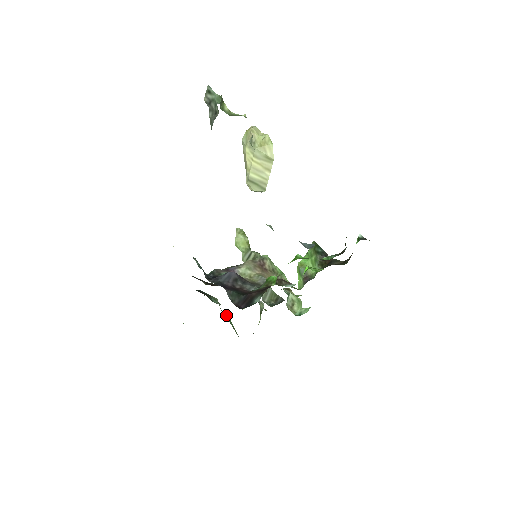
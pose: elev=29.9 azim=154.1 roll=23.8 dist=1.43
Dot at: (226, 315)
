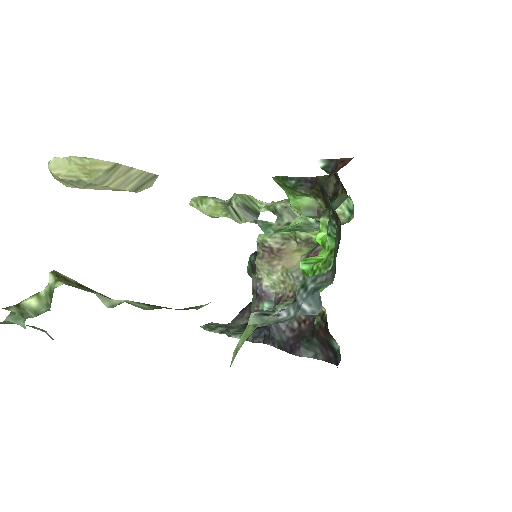
Dot at: occluded
